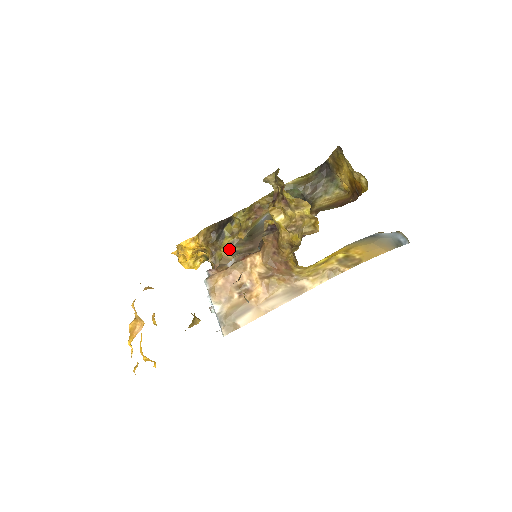
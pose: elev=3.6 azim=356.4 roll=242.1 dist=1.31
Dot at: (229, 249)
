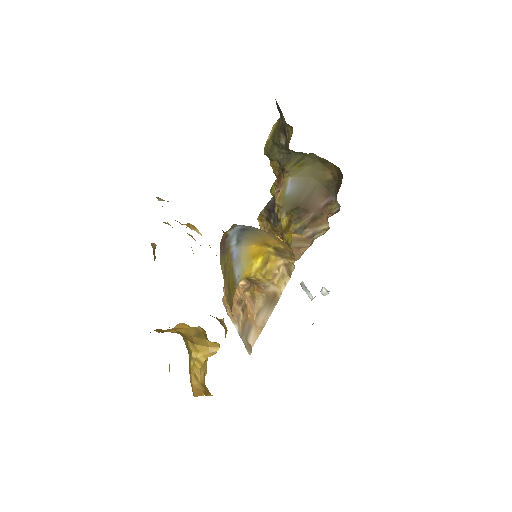
Dot at: (290, 230)
